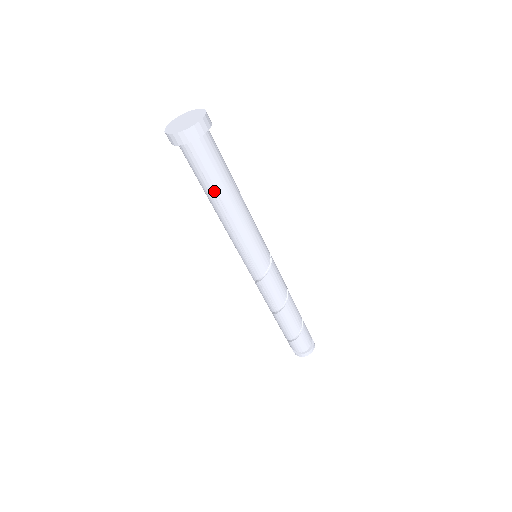
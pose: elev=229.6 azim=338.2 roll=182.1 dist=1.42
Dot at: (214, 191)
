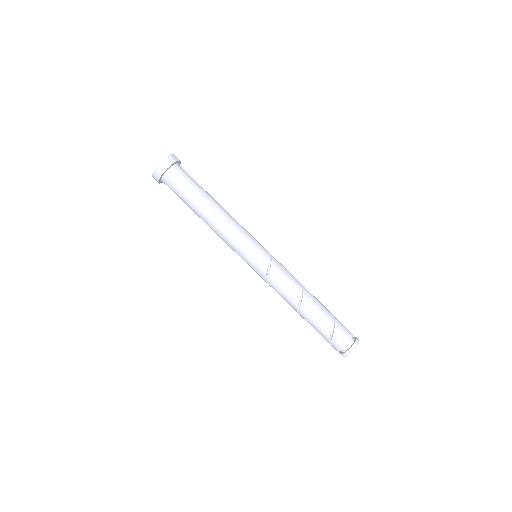
Dot at: (200, 199)
